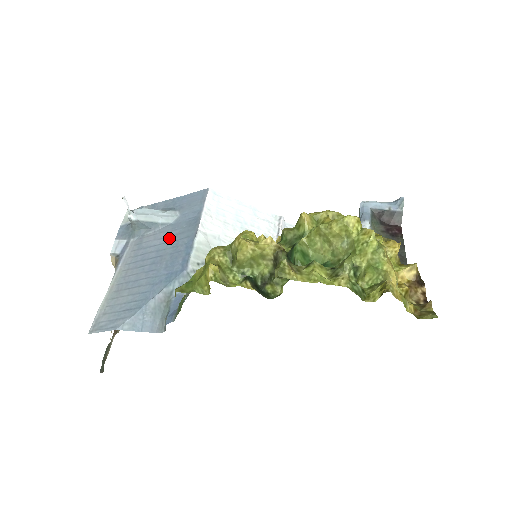
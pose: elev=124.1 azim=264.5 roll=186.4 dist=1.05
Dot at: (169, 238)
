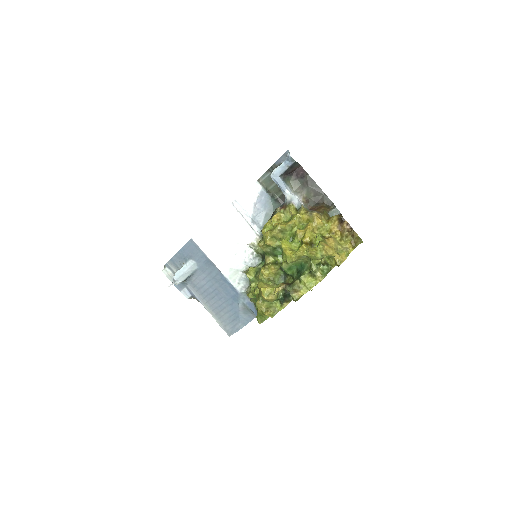
Dot at: (207, 278)
